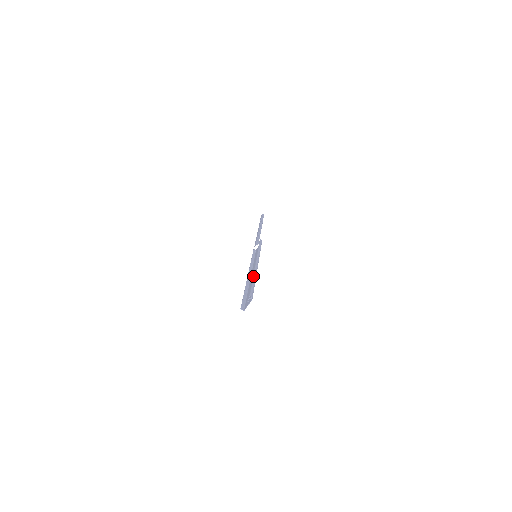
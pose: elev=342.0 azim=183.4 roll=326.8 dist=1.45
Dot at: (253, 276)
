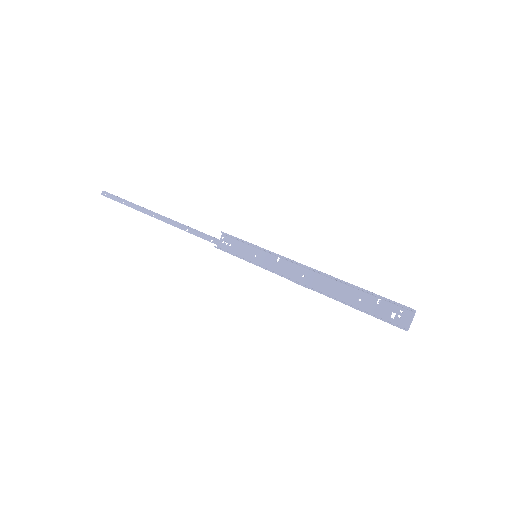
Dot at: (352, 284)
